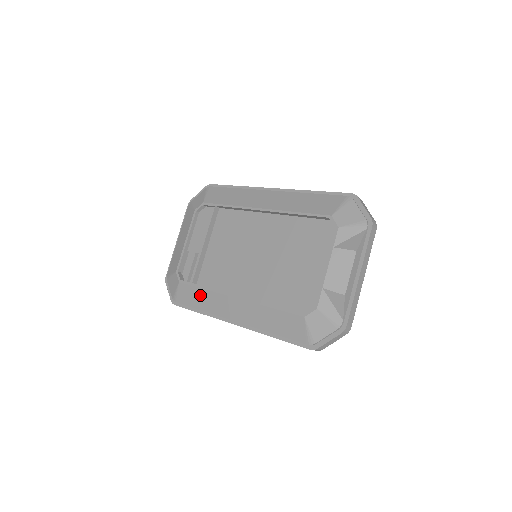
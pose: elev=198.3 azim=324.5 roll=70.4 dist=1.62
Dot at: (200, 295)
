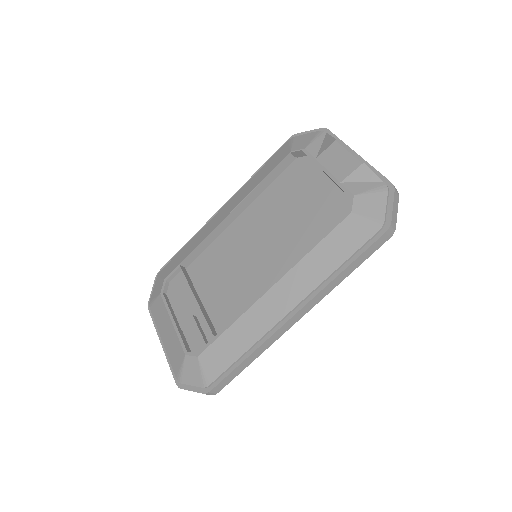
Dot at: (232, 337)
